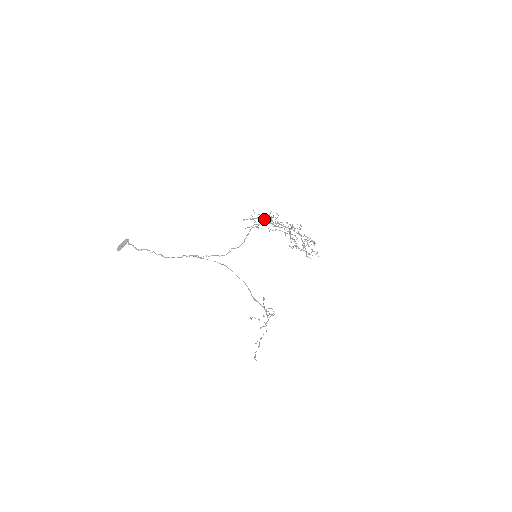
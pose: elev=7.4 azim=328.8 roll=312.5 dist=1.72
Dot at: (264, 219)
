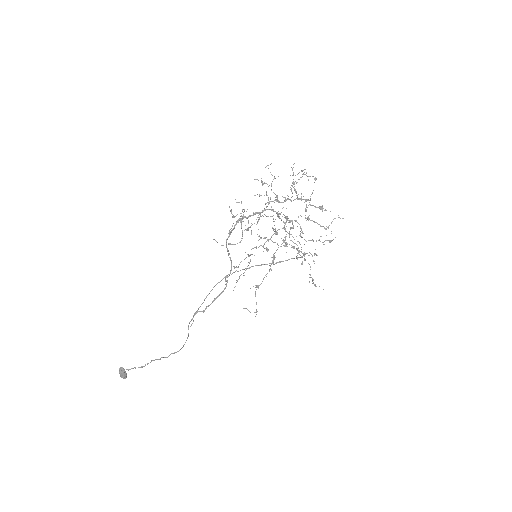
Dot at: occluded
